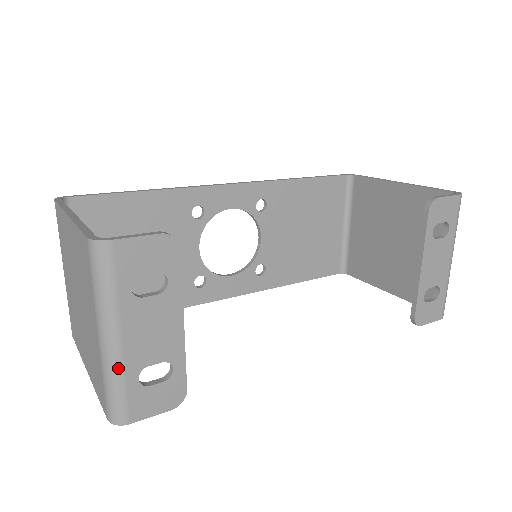
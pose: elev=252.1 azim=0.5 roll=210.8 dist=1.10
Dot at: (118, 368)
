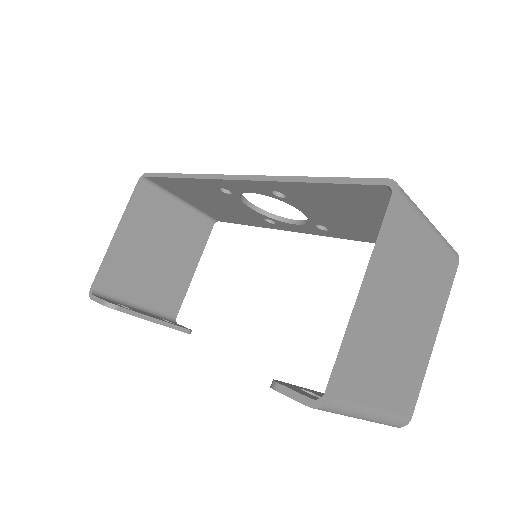
Dot at: occluded
